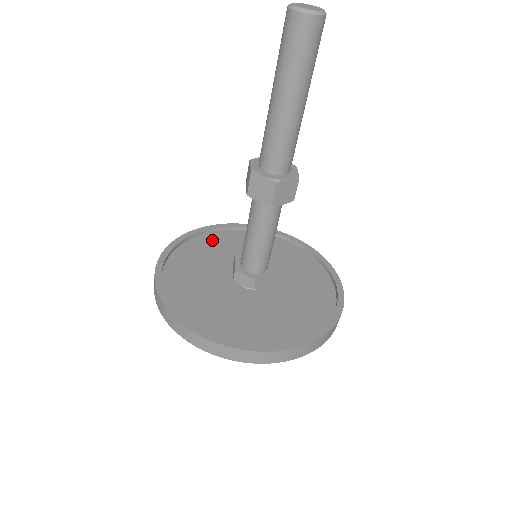
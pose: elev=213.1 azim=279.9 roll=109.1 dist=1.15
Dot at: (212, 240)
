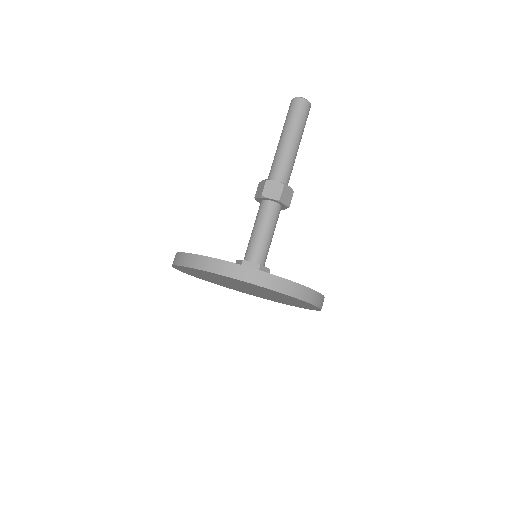
Dot at: occluded
